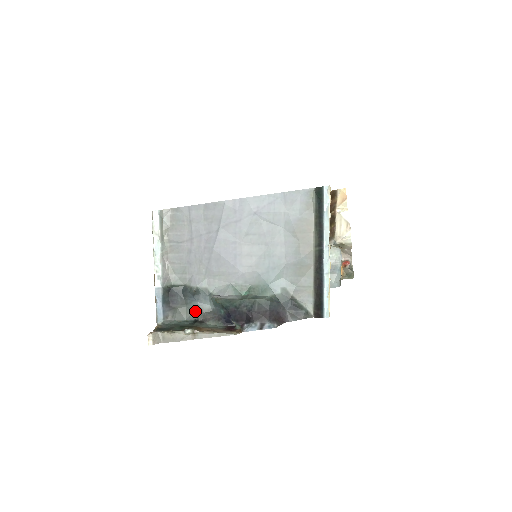
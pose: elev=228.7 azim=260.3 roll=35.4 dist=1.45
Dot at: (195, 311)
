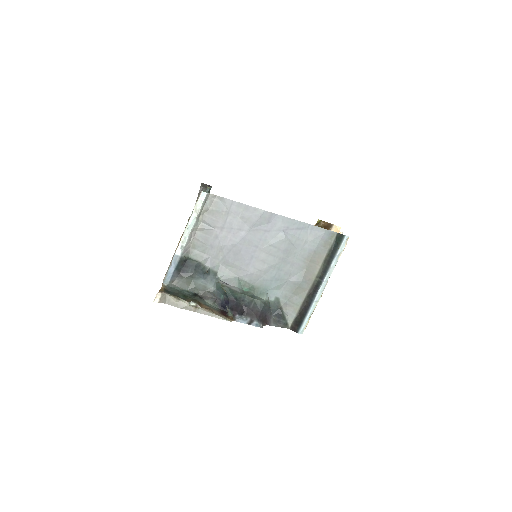
Dot at: (199, 286)
